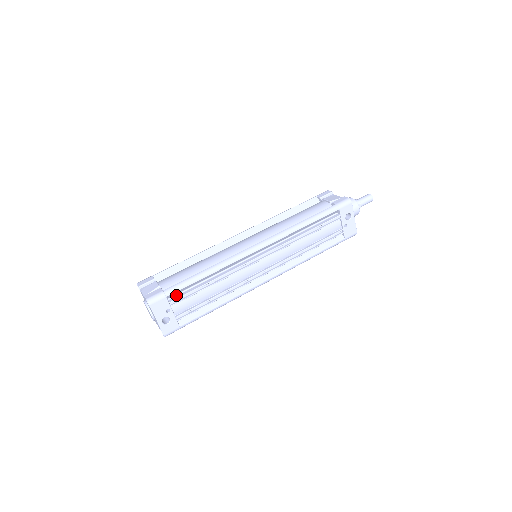
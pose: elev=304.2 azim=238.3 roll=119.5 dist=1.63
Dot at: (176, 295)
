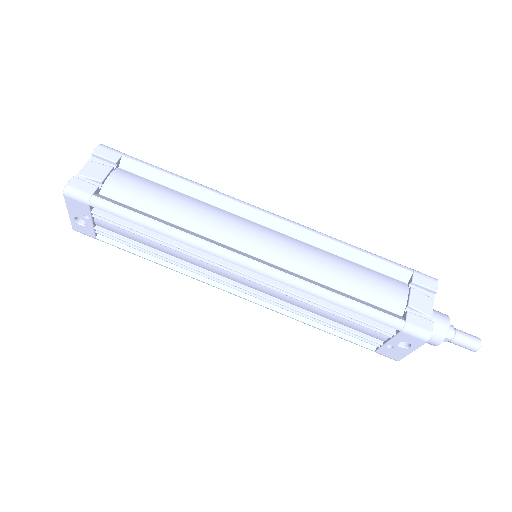
Dot at: occluded
